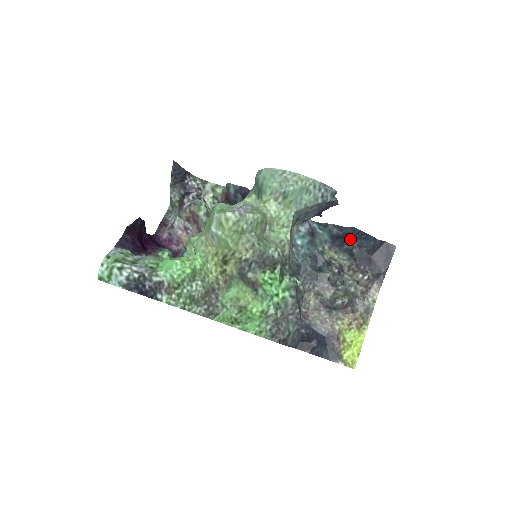
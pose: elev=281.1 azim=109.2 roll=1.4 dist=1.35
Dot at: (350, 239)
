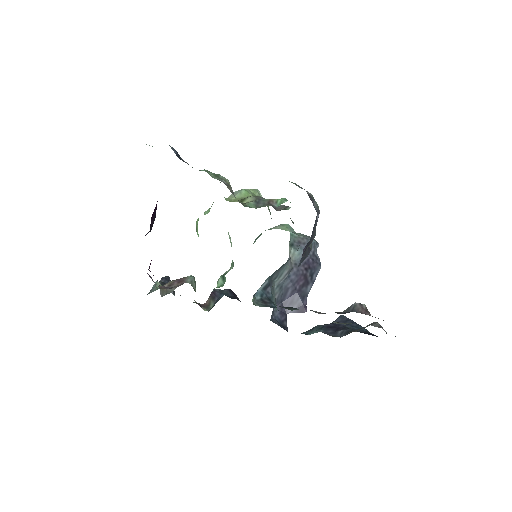
Dot at: (342, 327)
